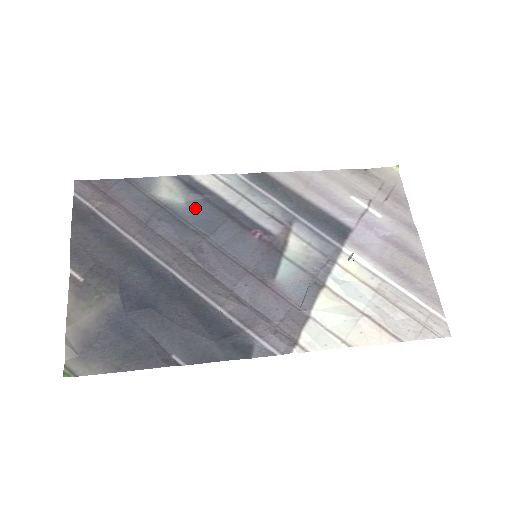
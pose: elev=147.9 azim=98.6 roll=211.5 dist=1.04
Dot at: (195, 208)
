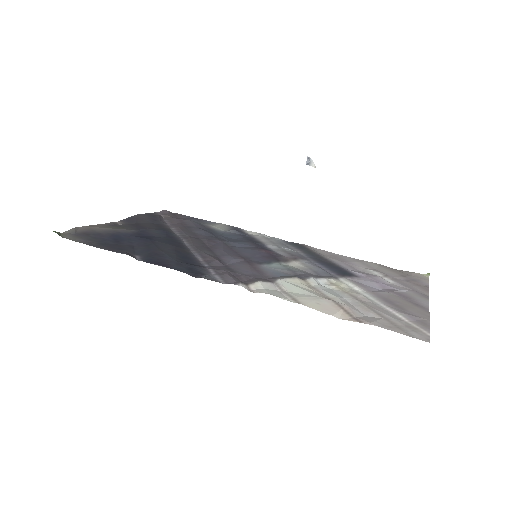
Dot at: (231, 234)
